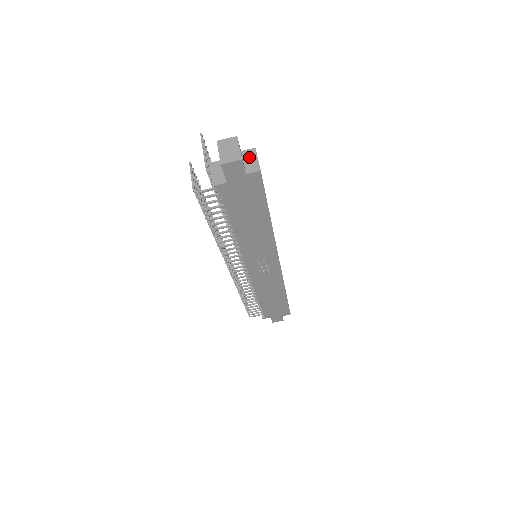
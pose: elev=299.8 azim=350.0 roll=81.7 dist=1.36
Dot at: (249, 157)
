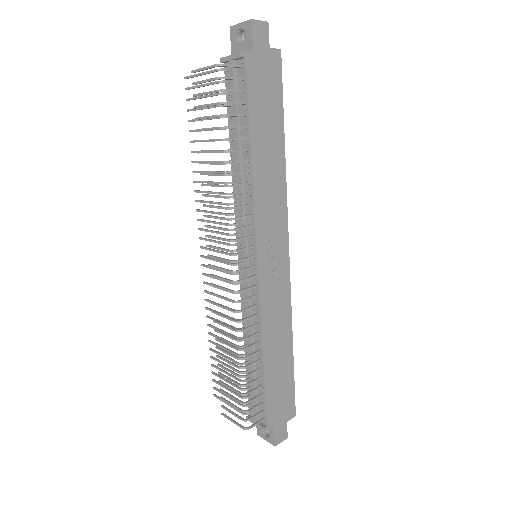
Dot at: occluded
